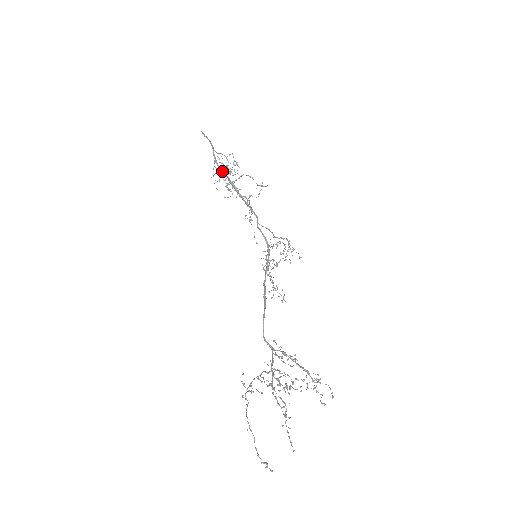
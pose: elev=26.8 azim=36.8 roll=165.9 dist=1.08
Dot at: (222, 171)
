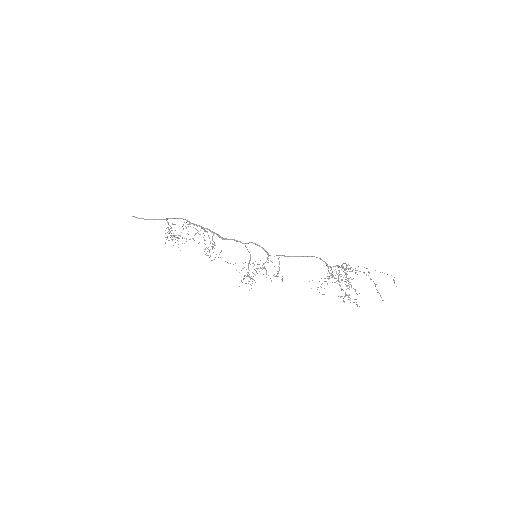
Dot at: occluded
